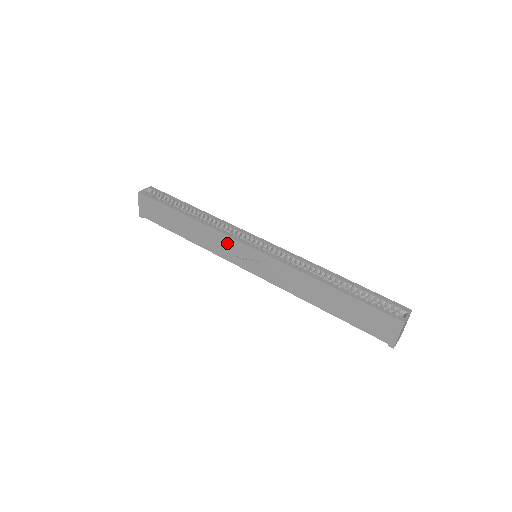
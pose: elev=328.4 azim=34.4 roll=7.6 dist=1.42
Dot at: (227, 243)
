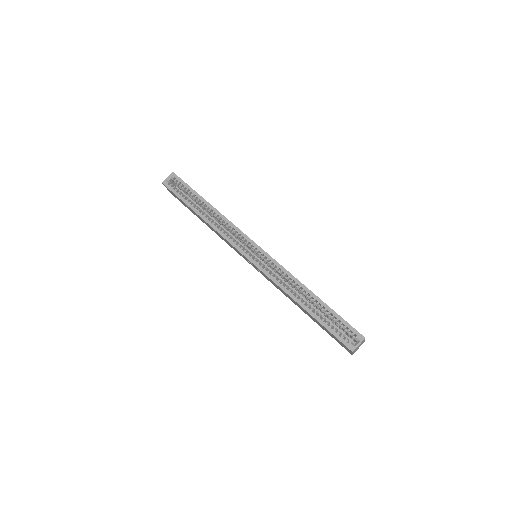
Dot at: (231, 245)
